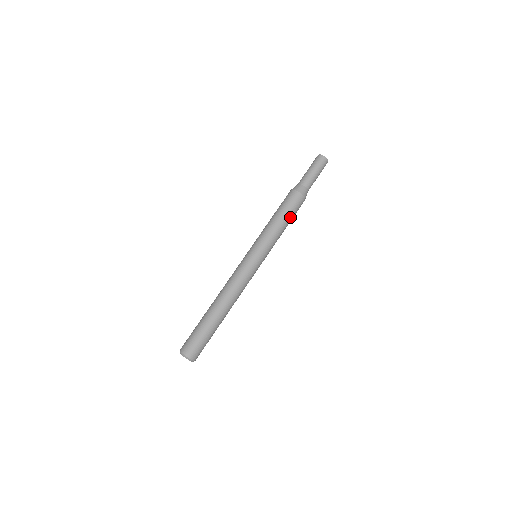
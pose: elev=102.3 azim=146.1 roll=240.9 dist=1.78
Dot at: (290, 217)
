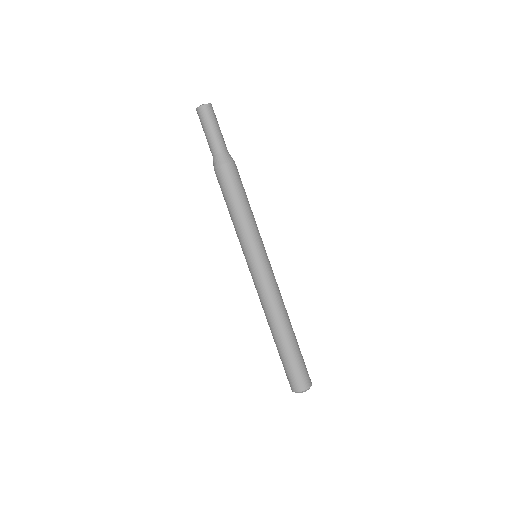
Dot at: (237, 195)
